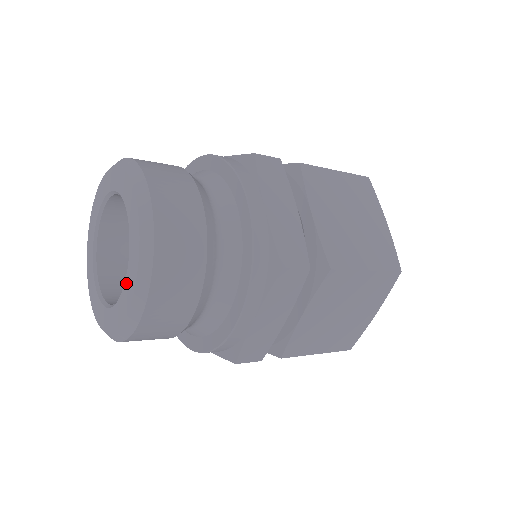
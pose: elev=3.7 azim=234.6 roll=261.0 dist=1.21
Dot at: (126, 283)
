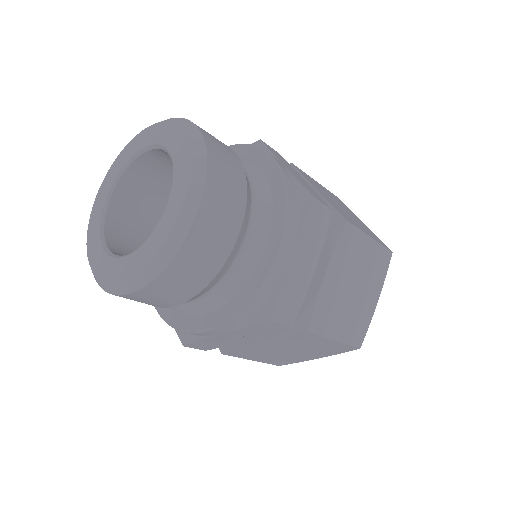
Dot at: (171, 199)
